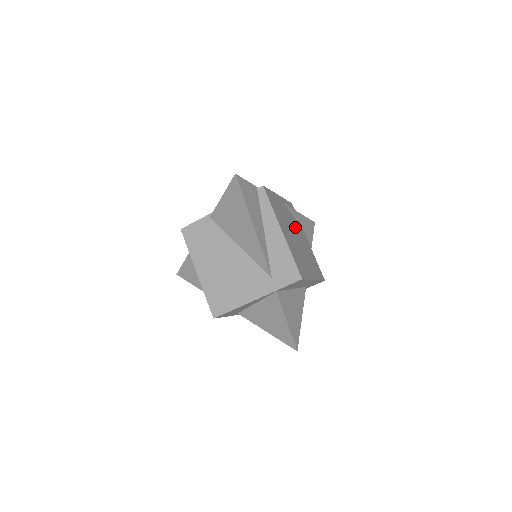
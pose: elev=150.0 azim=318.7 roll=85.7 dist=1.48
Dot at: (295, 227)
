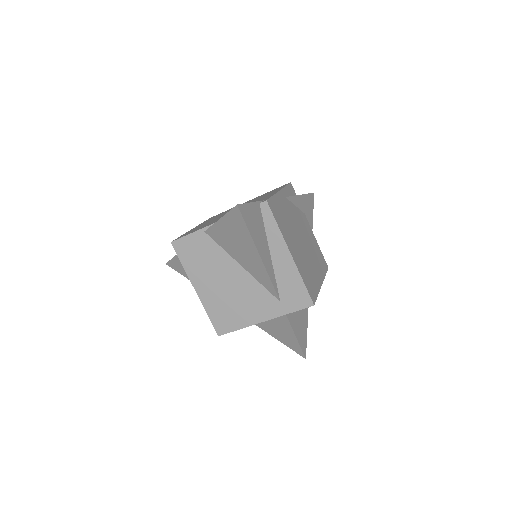
Dot at: (298, 222)
